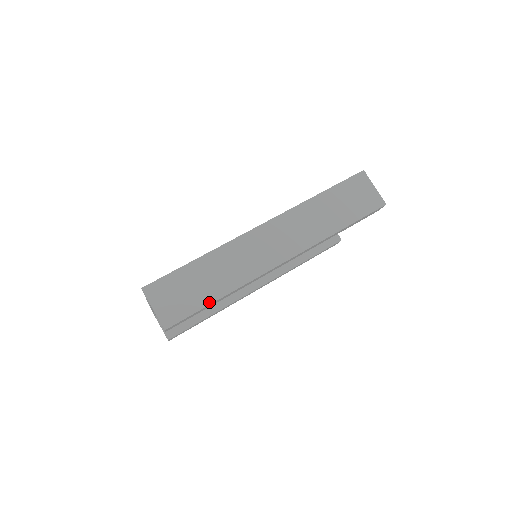
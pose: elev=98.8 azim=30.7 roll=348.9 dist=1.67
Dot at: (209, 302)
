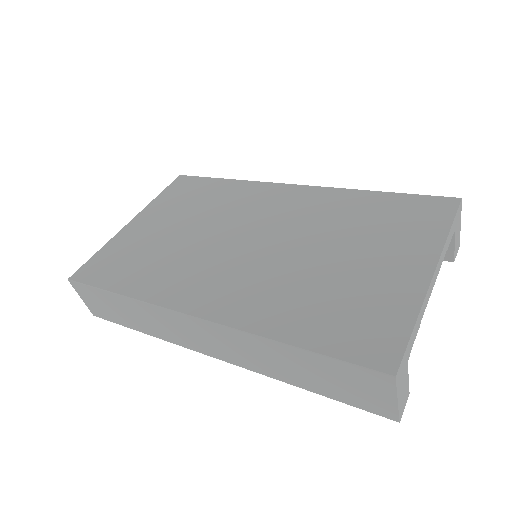
Dot at: (130, 327)
